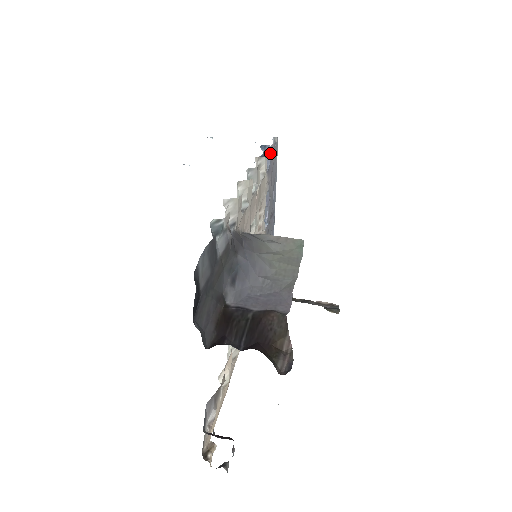
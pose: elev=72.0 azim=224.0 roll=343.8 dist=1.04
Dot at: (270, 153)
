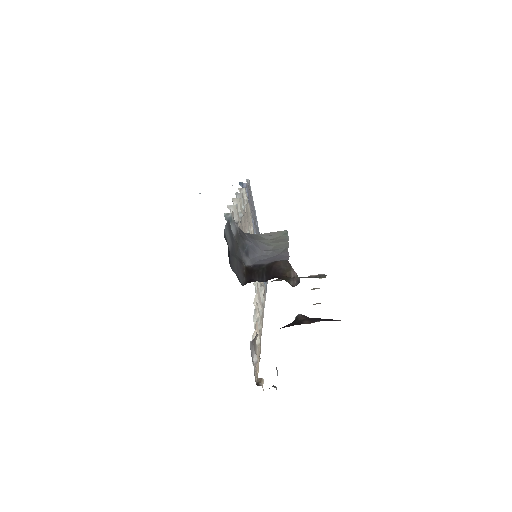
Dot at: (247, 189)
